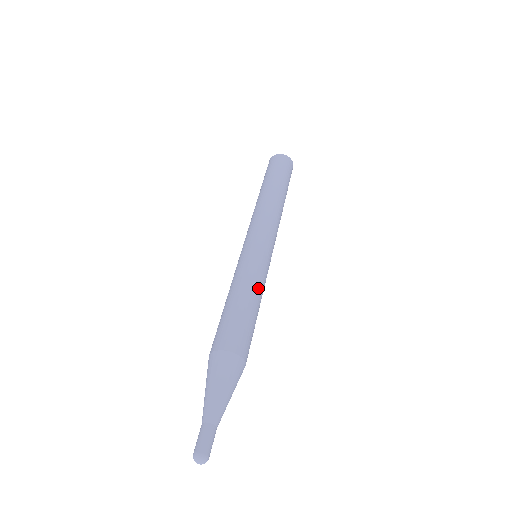
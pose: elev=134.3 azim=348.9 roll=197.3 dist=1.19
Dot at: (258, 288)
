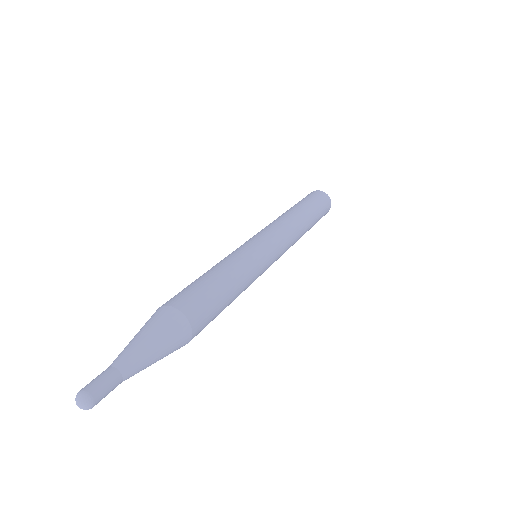
Dot at: (235, 266)
